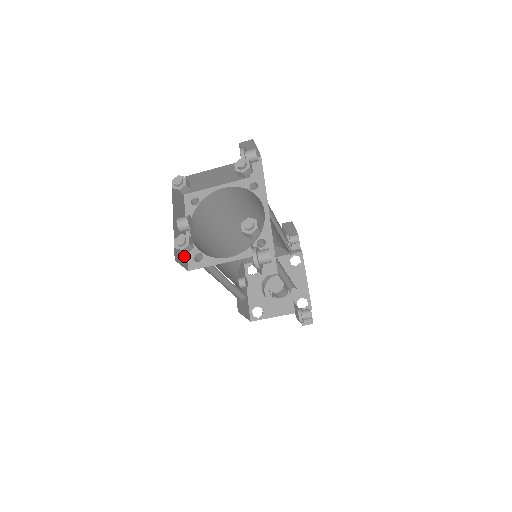
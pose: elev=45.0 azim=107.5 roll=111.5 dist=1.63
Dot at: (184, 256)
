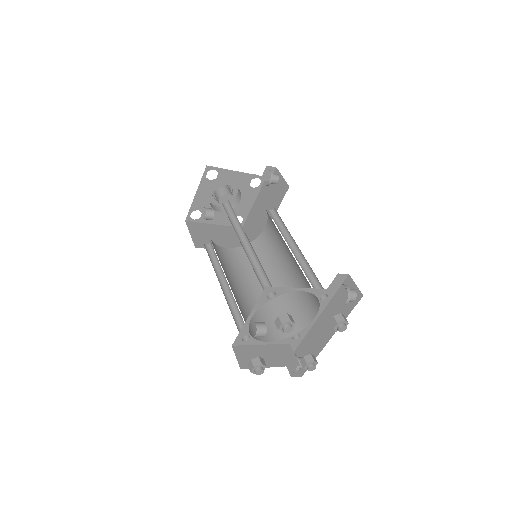
Dot at: occluded
